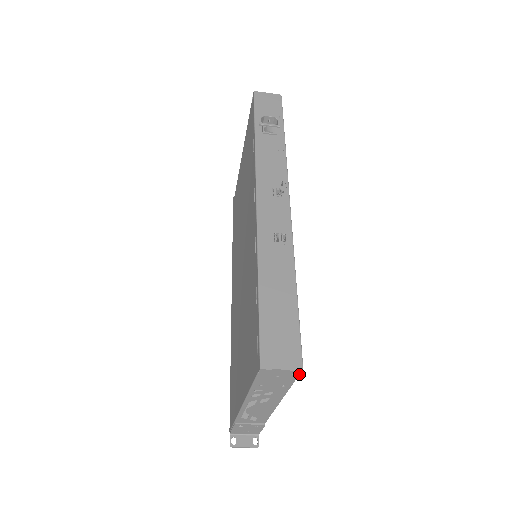
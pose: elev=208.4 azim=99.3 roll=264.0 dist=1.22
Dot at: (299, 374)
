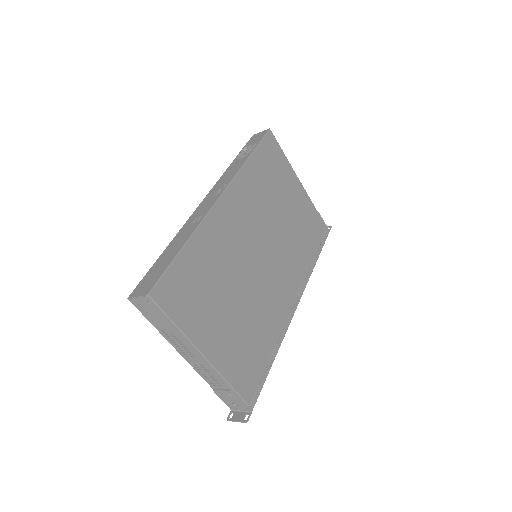
Dot at: (152, 301)
